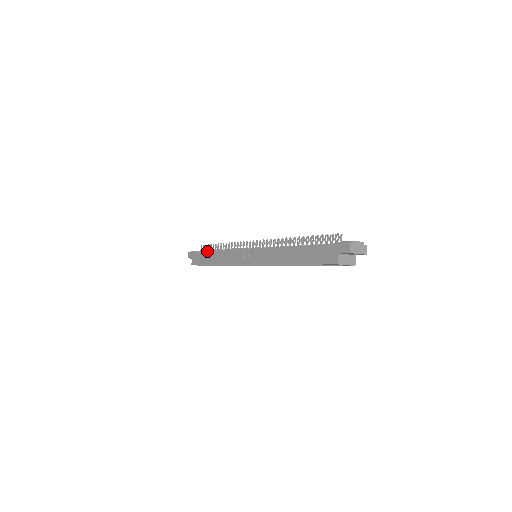
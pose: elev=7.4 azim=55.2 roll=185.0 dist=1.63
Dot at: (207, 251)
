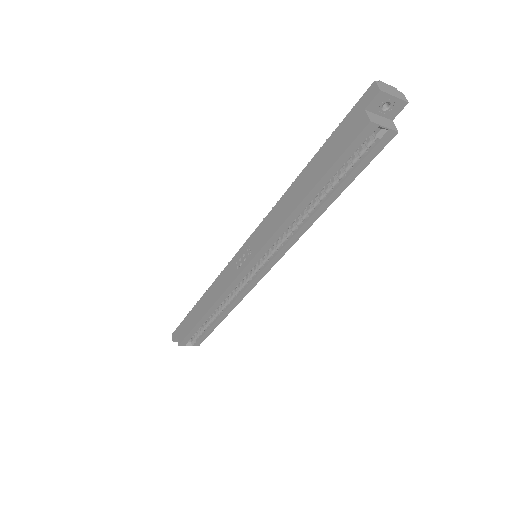
Dot at: (193, 307)
